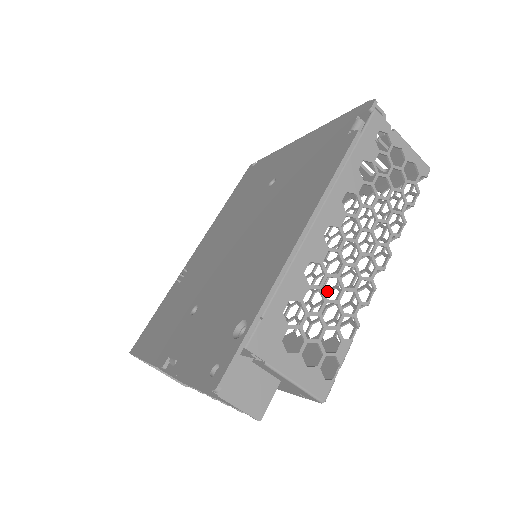
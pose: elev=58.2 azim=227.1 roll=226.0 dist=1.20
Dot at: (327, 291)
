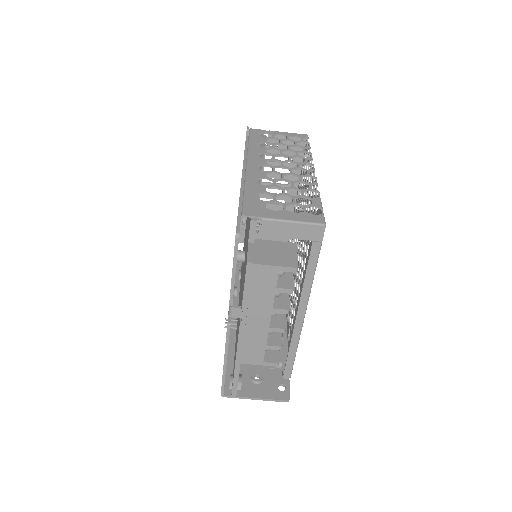
Dot at: occluded
